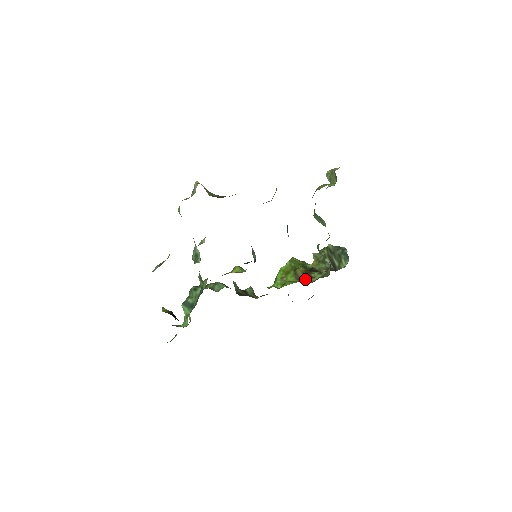
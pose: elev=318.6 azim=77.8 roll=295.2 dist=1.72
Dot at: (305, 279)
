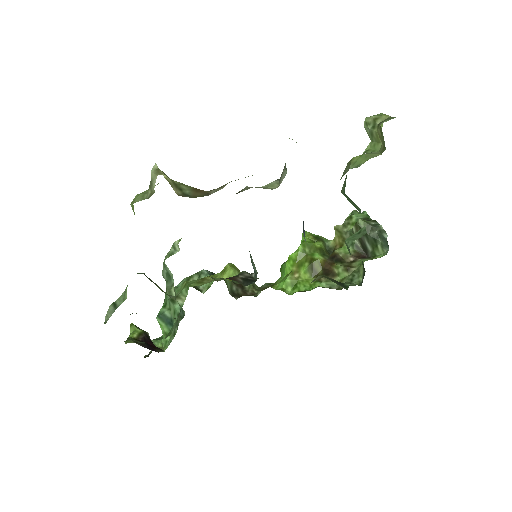
Dot at: (326, 279)
